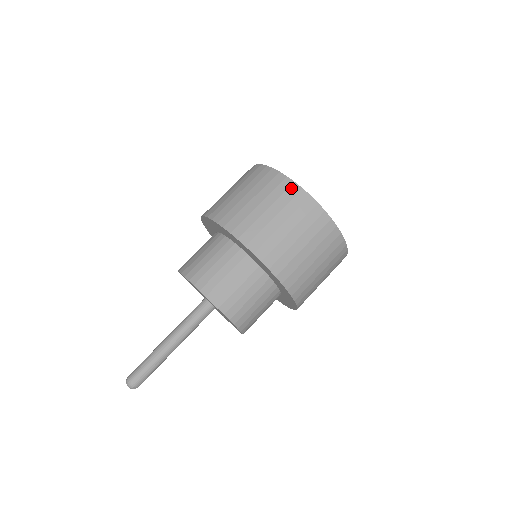
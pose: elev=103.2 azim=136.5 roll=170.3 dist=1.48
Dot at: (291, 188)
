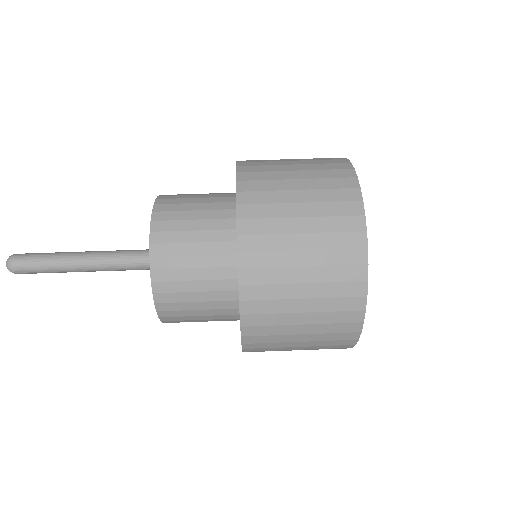
Dot at: (356, 251)
